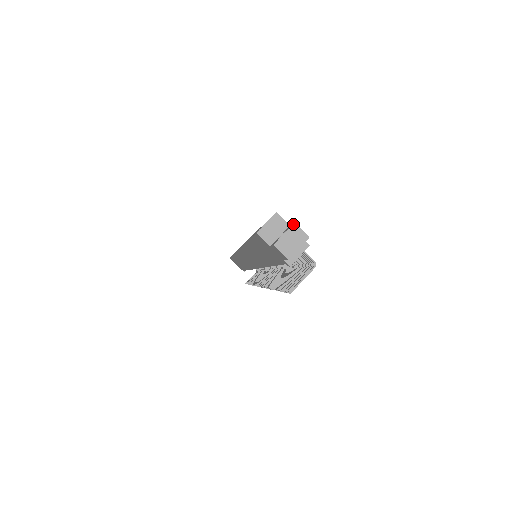
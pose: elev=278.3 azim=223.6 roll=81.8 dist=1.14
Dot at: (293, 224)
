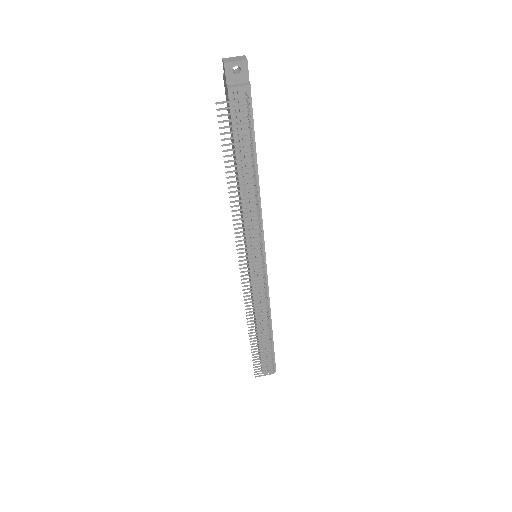
Dot at: (243, 55)
